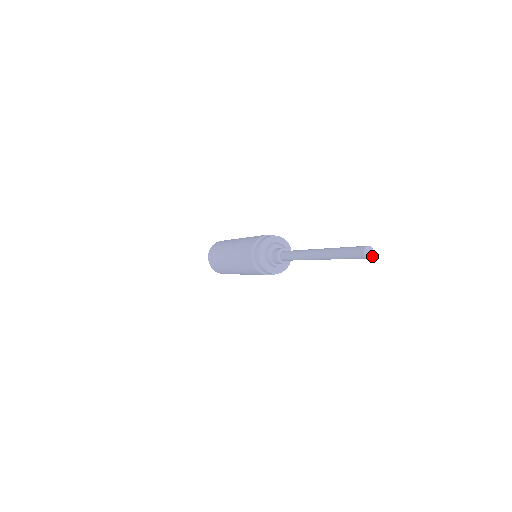
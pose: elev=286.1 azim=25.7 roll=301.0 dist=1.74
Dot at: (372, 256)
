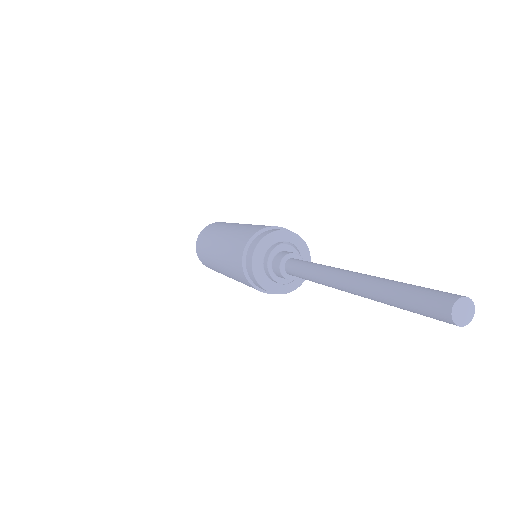
Dot at: (464, 325)
